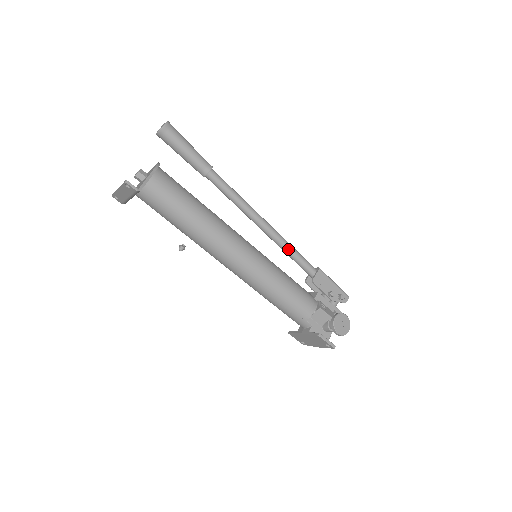
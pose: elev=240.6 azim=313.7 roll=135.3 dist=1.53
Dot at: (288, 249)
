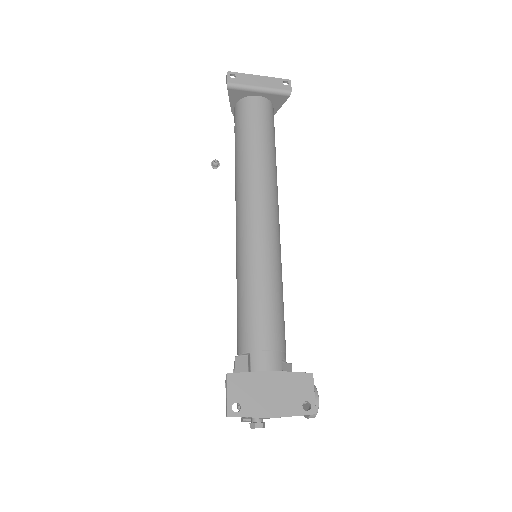
Dot at: occluded
